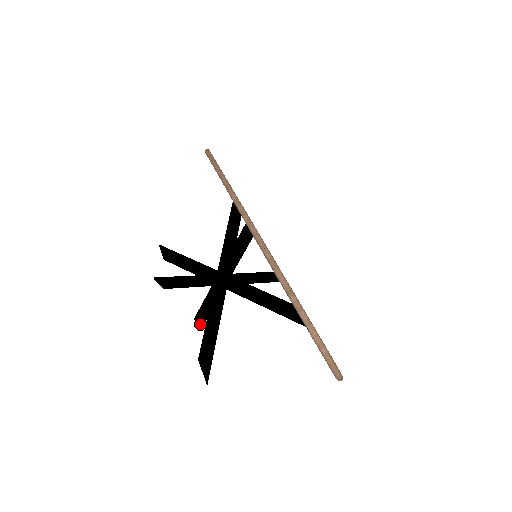
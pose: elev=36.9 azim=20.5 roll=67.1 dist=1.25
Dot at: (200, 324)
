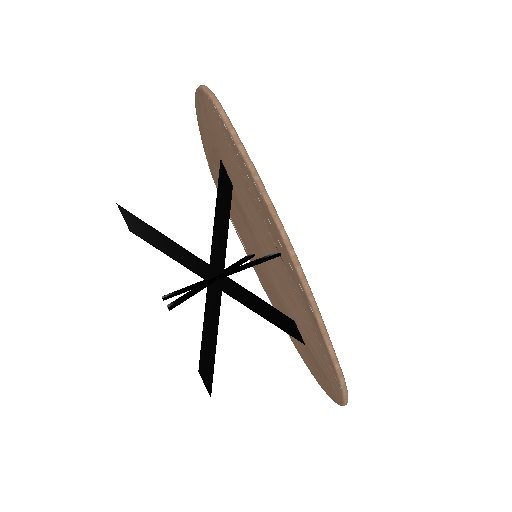
Dot at: occluded
